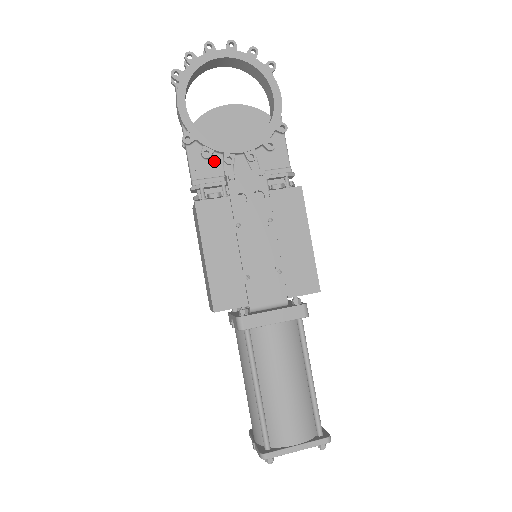
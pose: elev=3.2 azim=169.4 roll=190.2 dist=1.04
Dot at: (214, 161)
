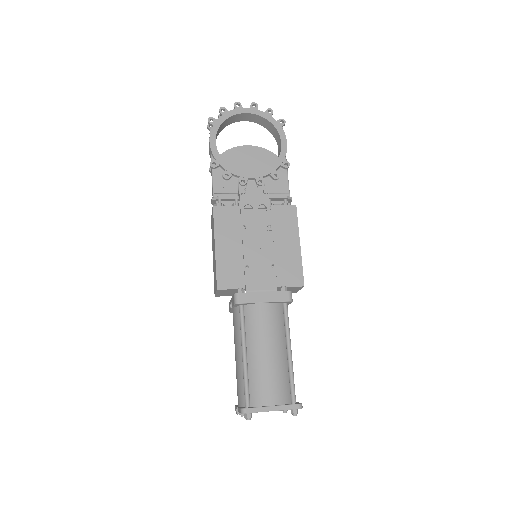
Dot at: (232, 182)
